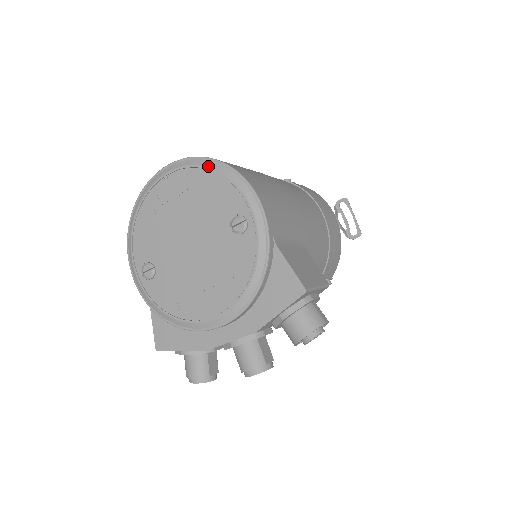
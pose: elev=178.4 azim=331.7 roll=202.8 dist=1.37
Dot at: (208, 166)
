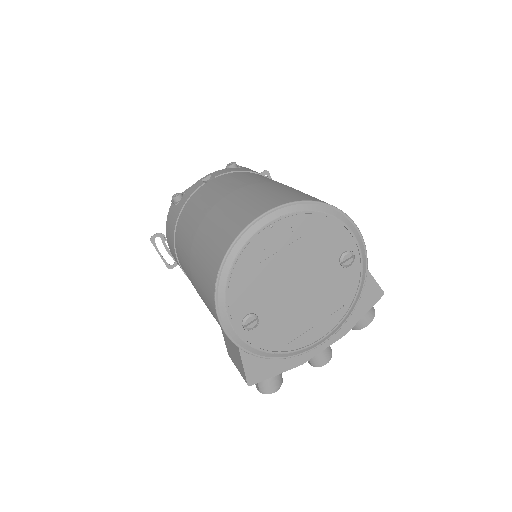
Dot at: (319, 211)
